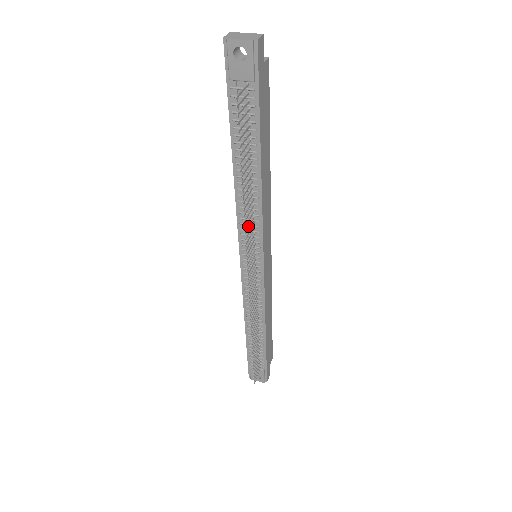
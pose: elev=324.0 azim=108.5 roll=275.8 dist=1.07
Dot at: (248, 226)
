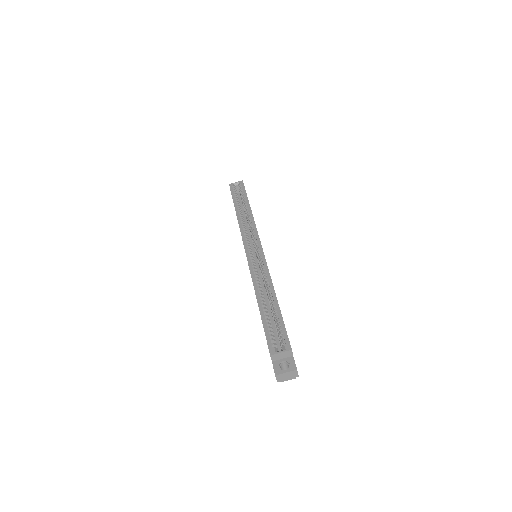
Dot at: occluded
